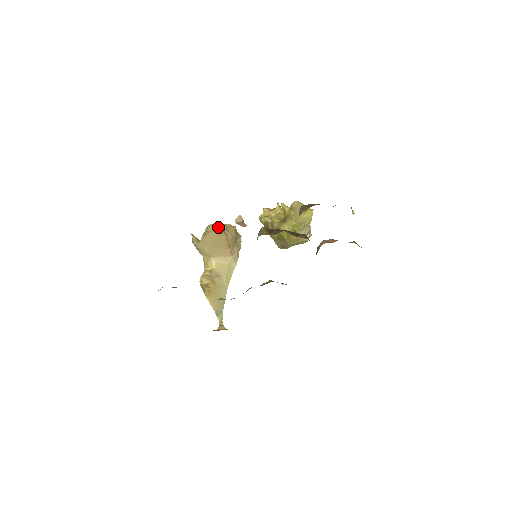
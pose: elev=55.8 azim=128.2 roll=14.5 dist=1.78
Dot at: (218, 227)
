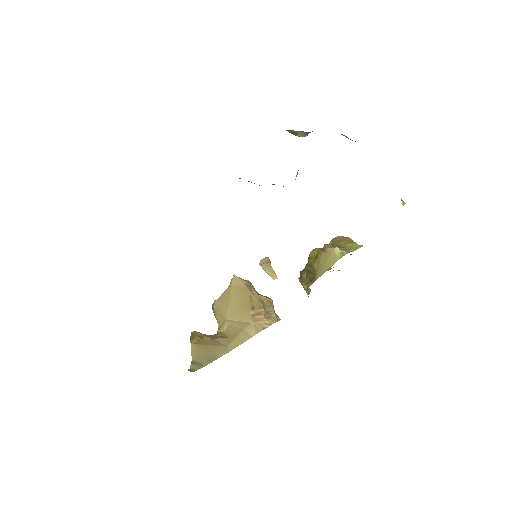
Dot at: (242, 280)
